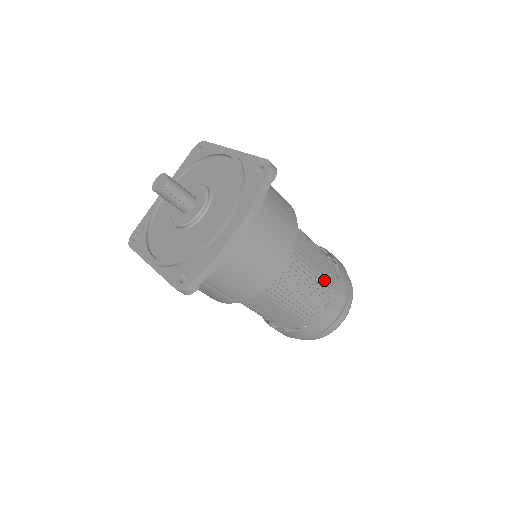
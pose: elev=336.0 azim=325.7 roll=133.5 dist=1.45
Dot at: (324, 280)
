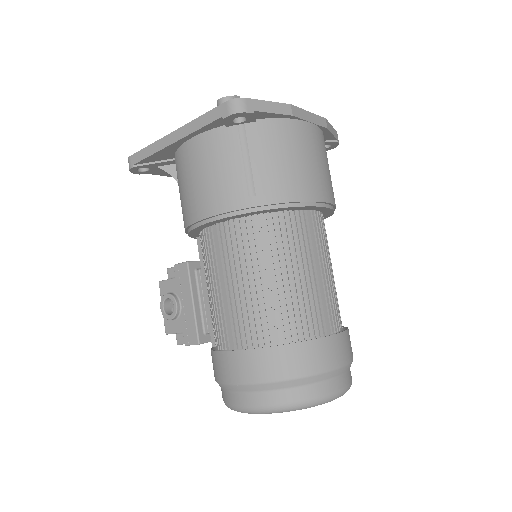
Dot at: occluded
